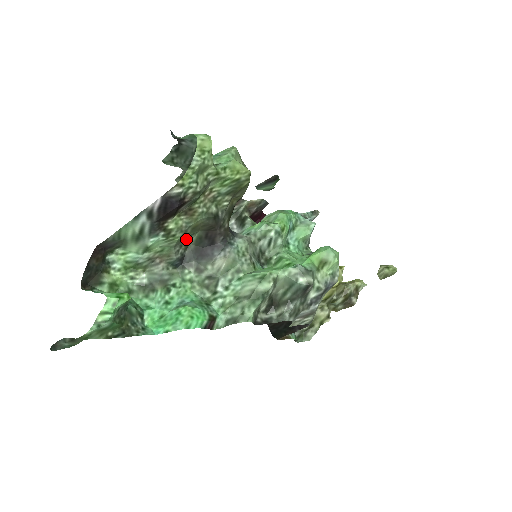
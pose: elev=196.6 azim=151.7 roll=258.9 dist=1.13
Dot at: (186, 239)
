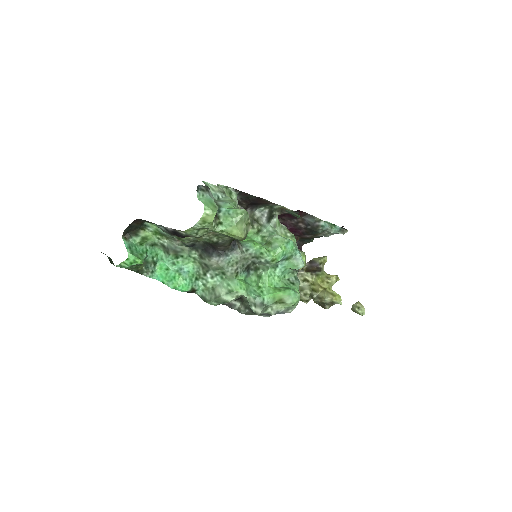
Dot at: occluded
